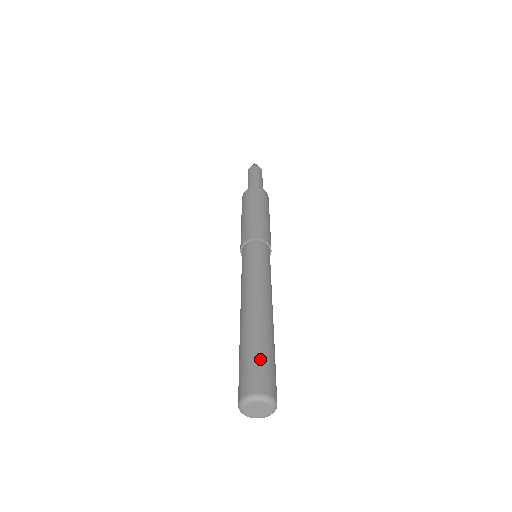
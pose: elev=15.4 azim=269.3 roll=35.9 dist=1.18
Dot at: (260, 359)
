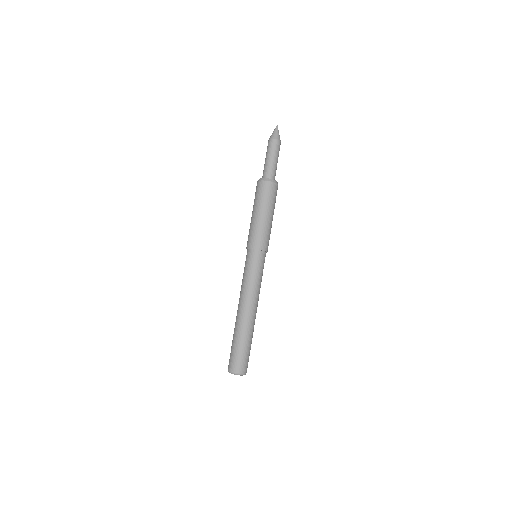
Dot at: (247, 353)
